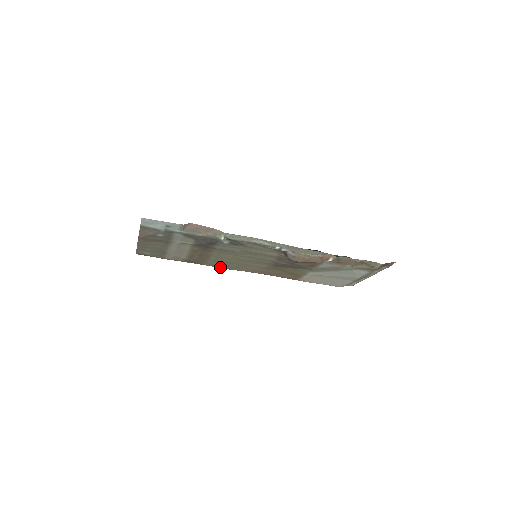
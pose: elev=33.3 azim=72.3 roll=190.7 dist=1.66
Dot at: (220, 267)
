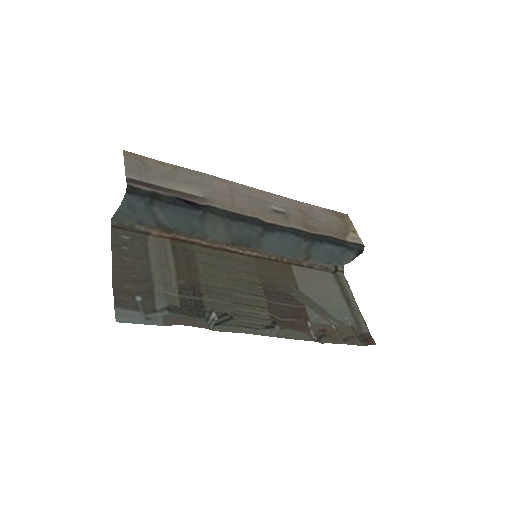
Dot at: (211, 250)
